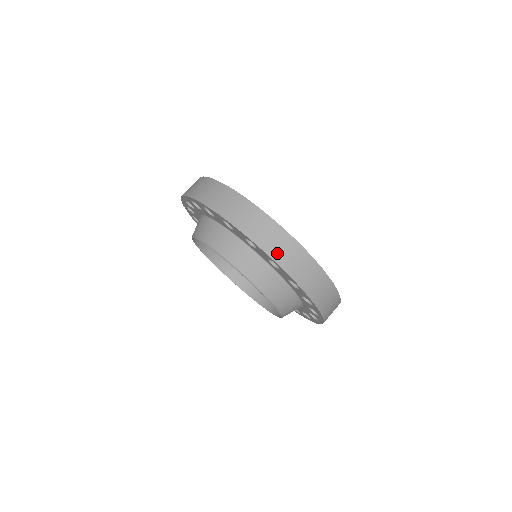
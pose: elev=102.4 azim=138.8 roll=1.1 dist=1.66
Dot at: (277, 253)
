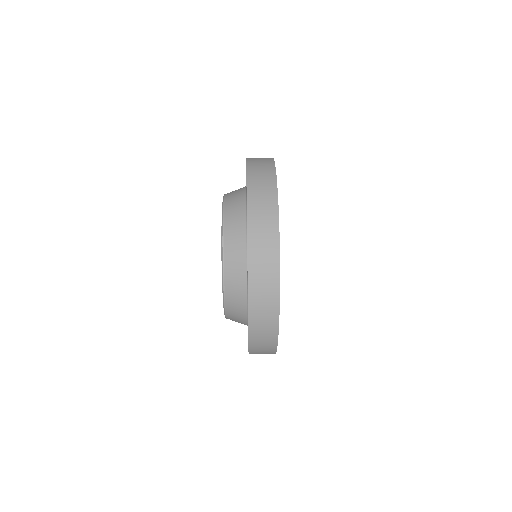
Dot at: (254, 167)
